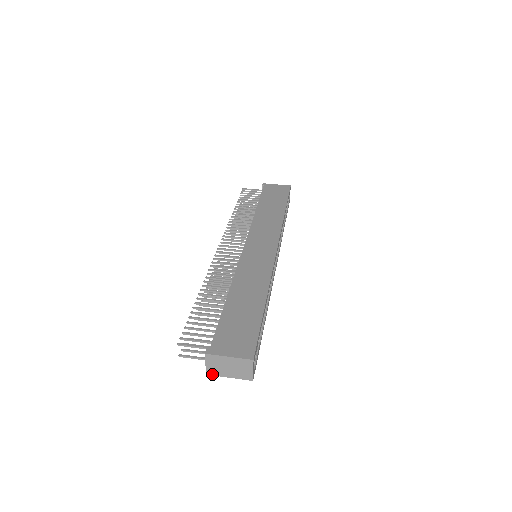
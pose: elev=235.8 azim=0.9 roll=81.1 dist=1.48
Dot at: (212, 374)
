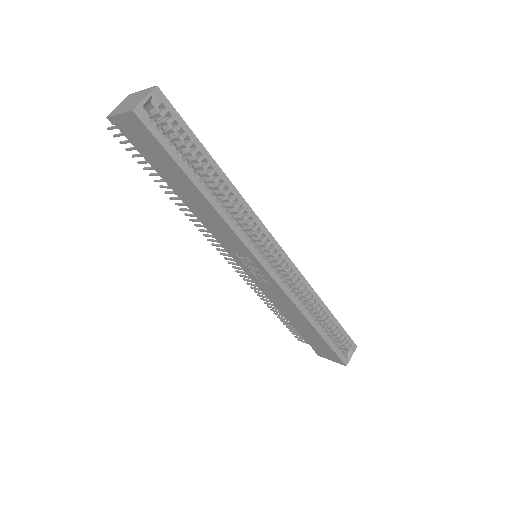
Dot at: (111, 115)
